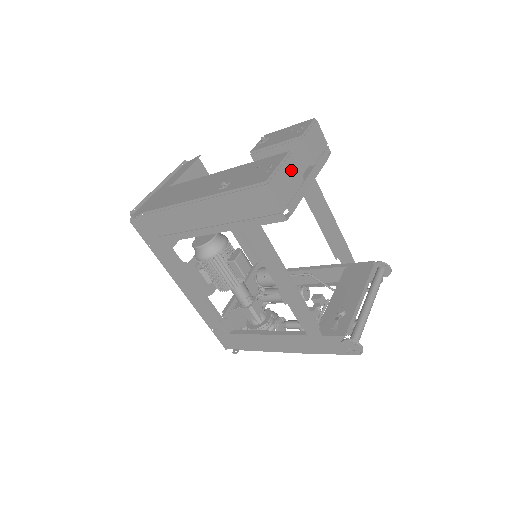
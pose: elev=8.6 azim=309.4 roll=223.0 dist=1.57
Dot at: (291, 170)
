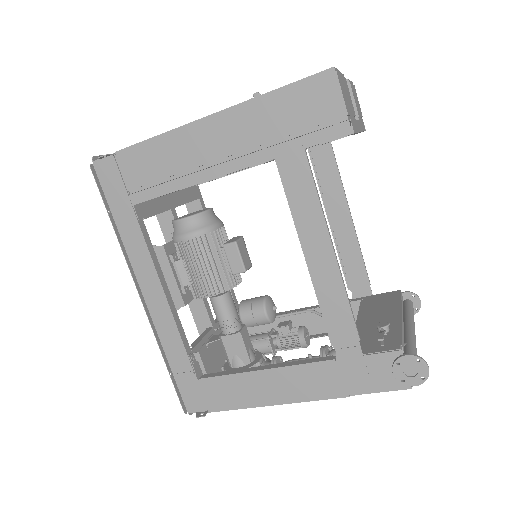
Dot at: (348, 92)
